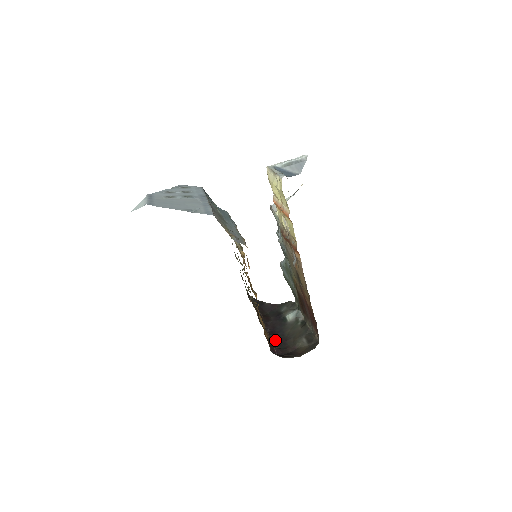
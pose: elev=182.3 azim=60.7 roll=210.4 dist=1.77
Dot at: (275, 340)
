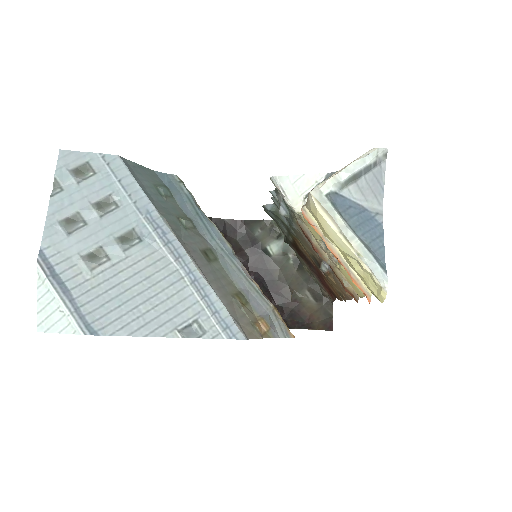
Dot at: (268, 296)
